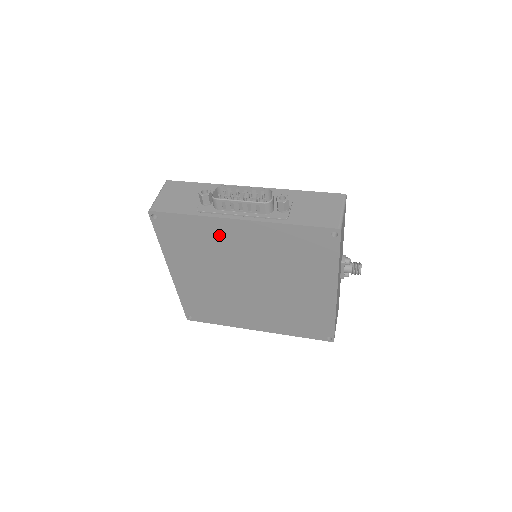
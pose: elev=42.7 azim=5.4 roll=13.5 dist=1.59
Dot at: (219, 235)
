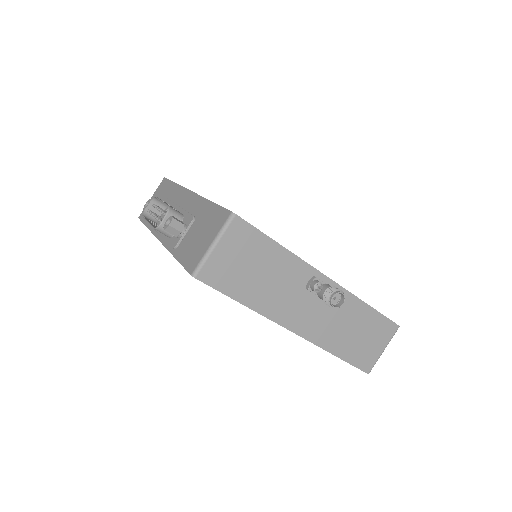
Dot at: occluded
